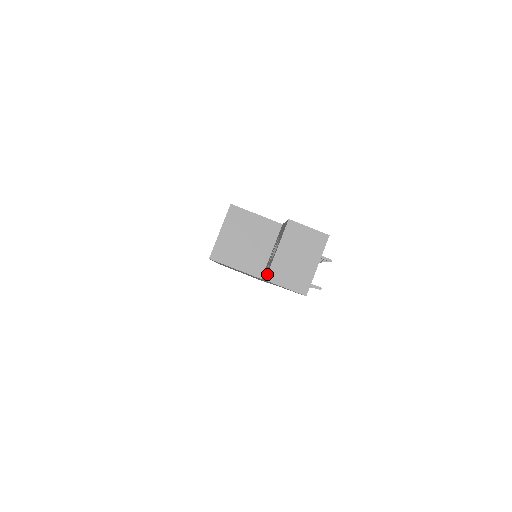
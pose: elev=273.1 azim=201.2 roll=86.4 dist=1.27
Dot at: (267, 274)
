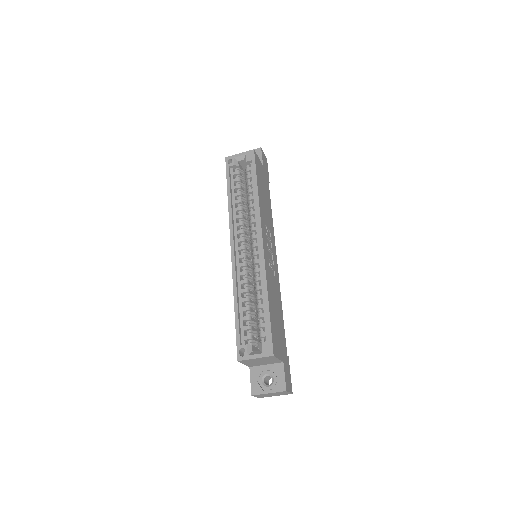
Dot at: (255, 395)
